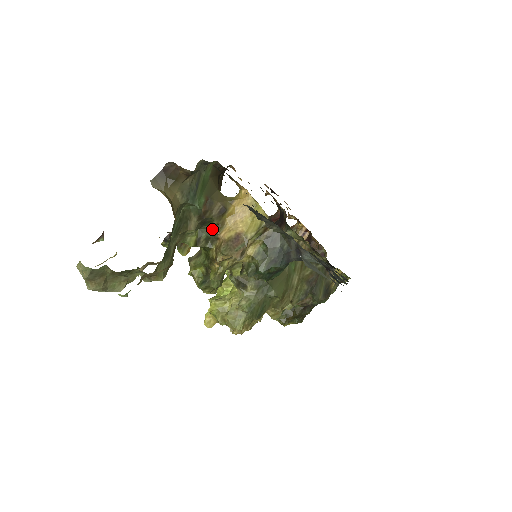
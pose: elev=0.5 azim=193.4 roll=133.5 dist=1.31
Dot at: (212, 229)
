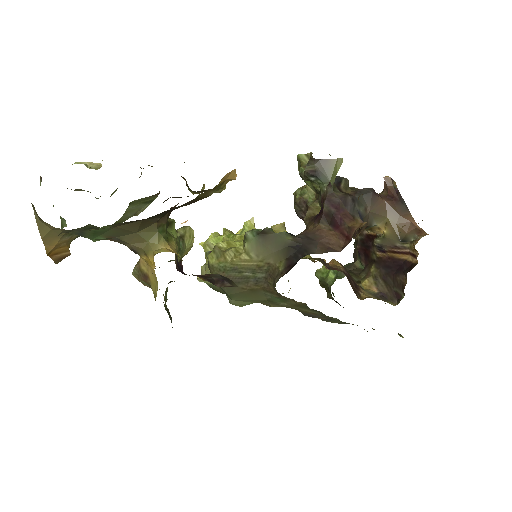
Dot at: occluded
